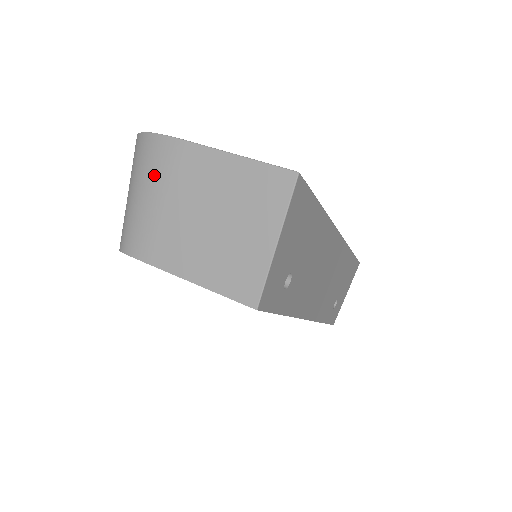
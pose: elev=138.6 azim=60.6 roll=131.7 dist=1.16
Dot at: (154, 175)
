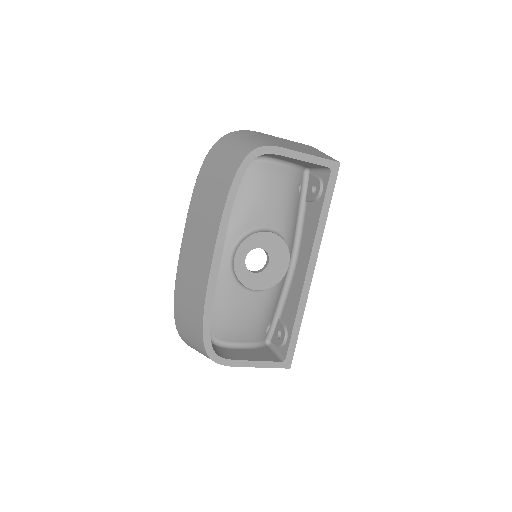
Dot at: (255, 135)
